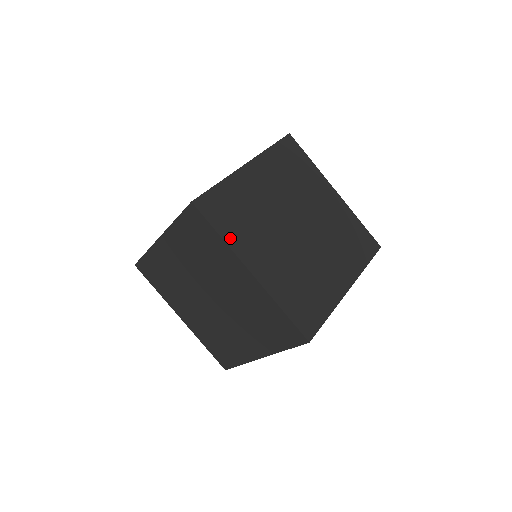
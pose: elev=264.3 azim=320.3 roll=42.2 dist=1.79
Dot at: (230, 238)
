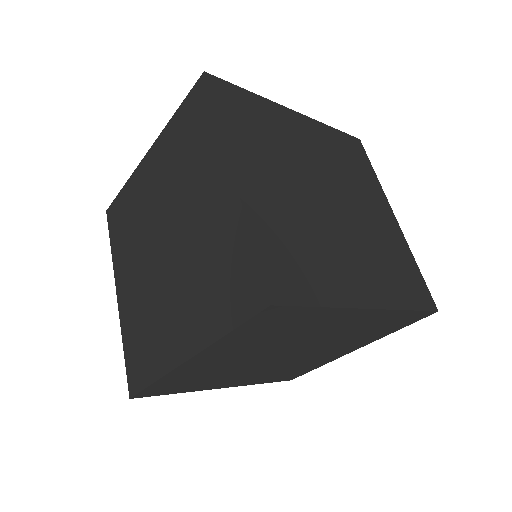
Dot at: (228, 128)
